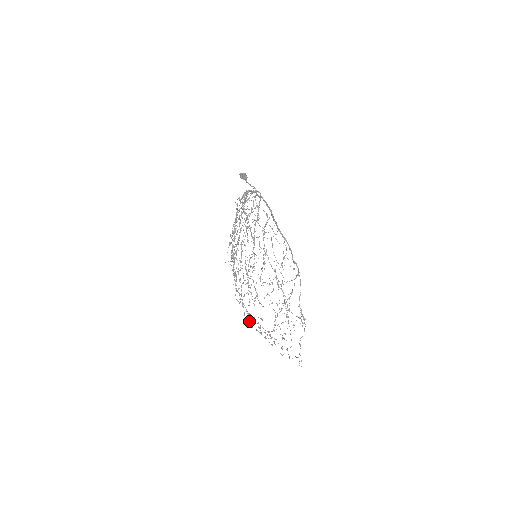
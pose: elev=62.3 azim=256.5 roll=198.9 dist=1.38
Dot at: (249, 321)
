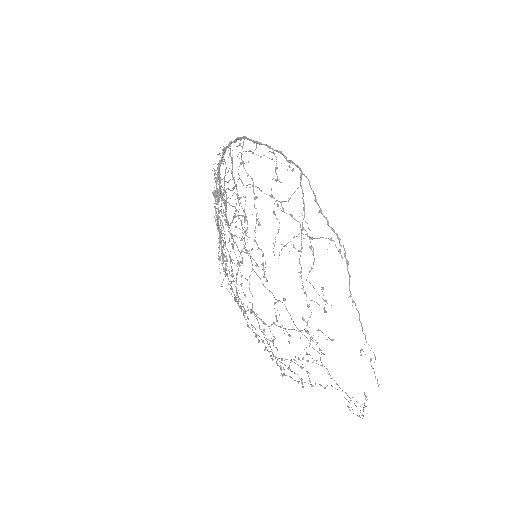
Dot at: occluded
